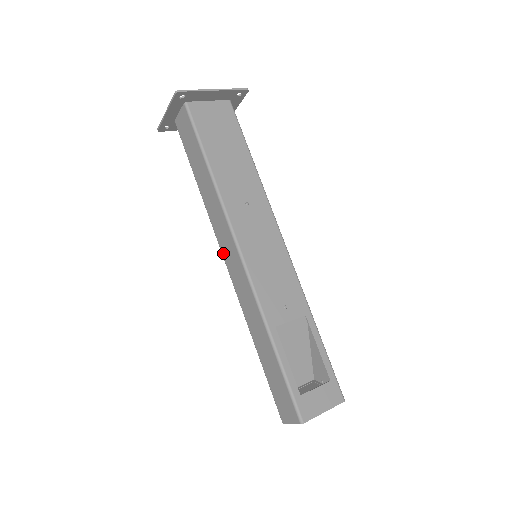
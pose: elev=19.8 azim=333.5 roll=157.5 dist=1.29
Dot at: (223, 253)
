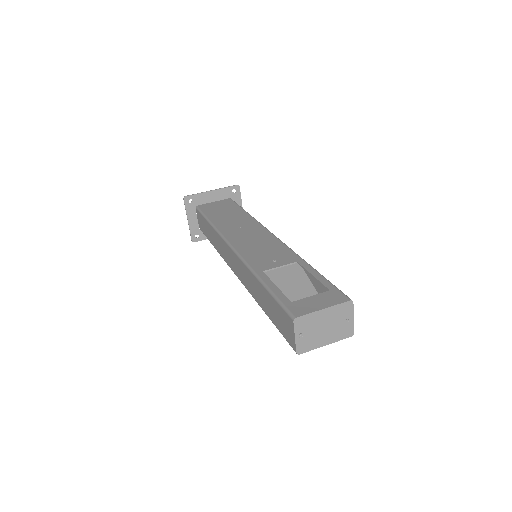
Dot at: (231, 267)
